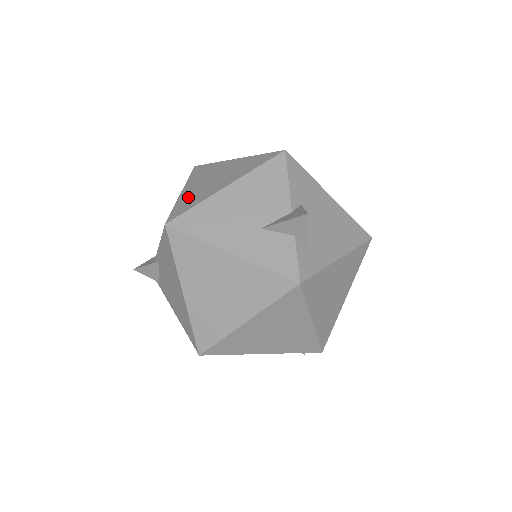
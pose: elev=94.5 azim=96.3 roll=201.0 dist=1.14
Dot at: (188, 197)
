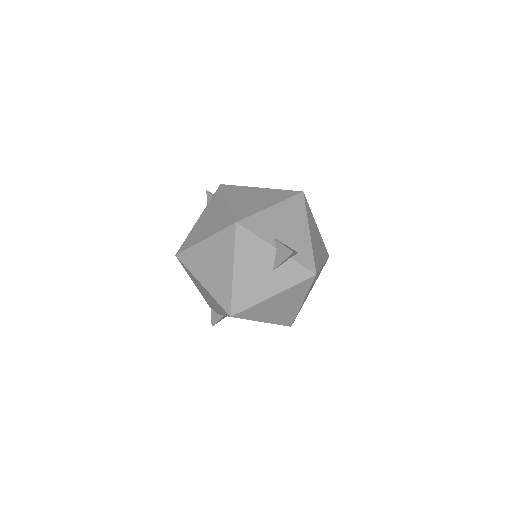
Dot at: (215, 289)
